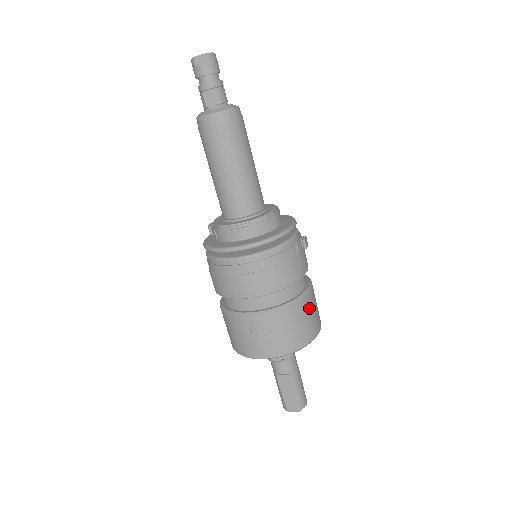
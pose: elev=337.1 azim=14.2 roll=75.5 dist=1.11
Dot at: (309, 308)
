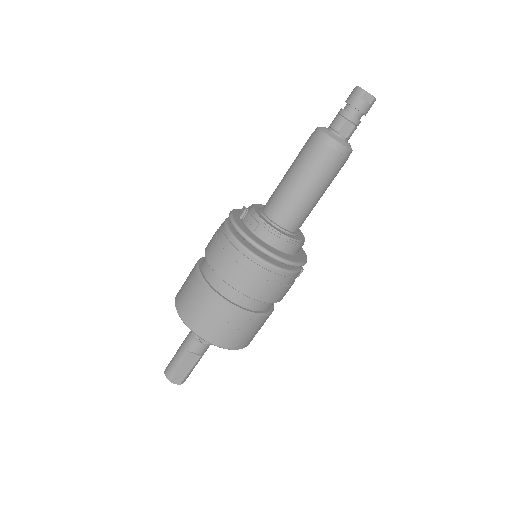
Dot at: occluded
